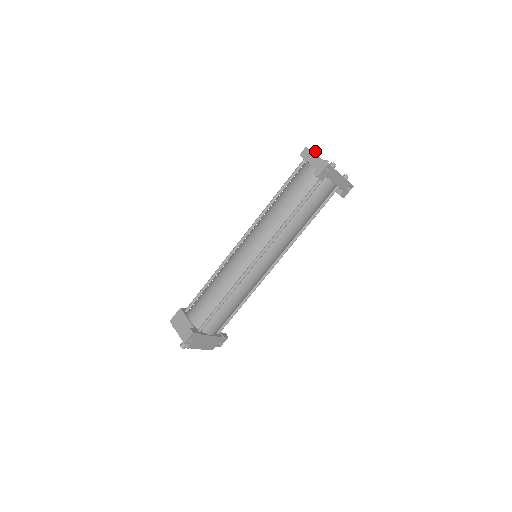
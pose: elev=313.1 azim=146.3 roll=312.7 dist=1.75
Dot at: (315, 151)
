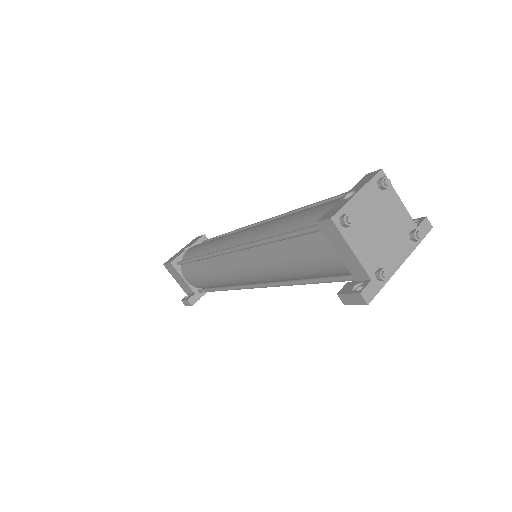
Dot at: (352, 223)
